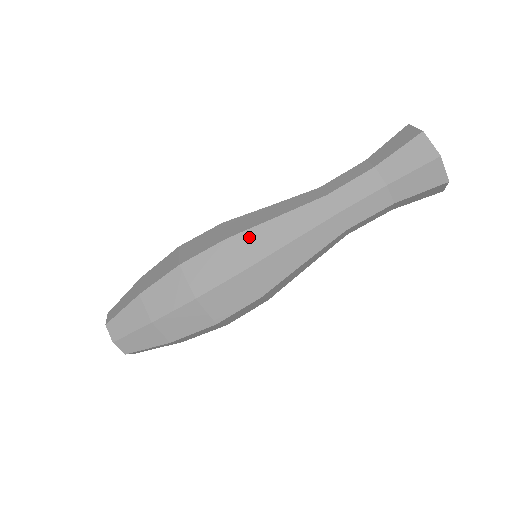
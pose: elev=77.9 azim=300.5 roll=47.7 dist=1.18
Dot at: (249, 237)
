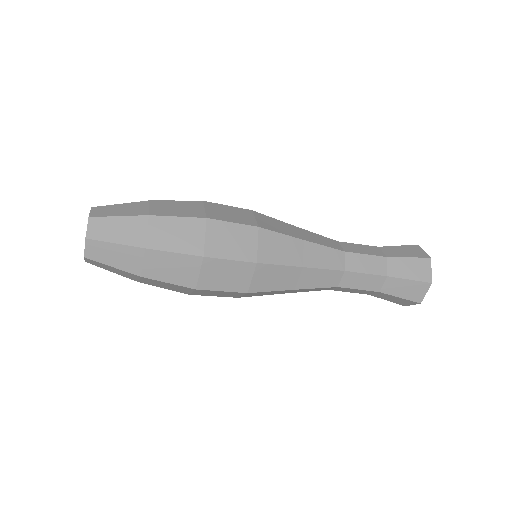
Dot at: (263, 293)
